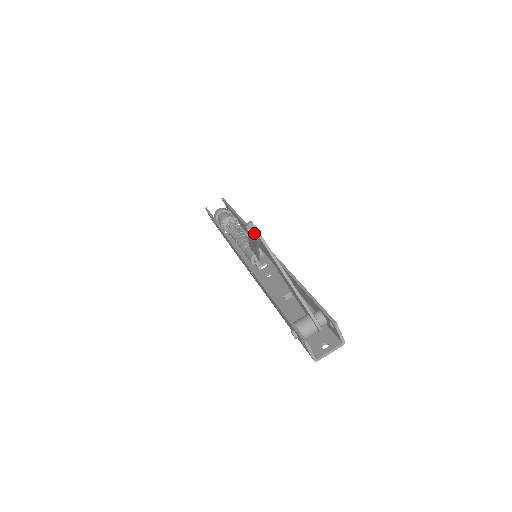
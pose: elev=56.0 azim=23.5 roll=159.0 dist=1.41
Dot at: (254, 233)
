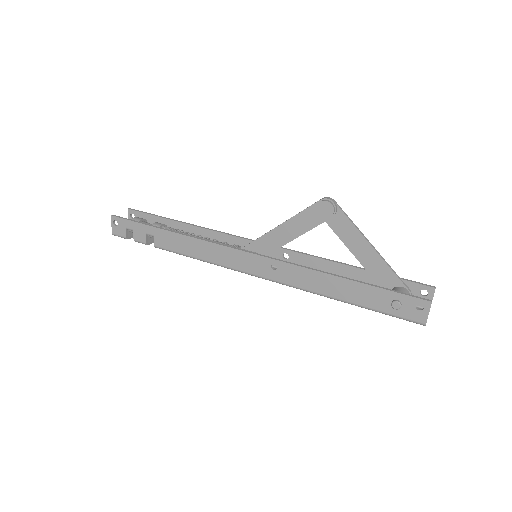
Dot at: (336, 208)
